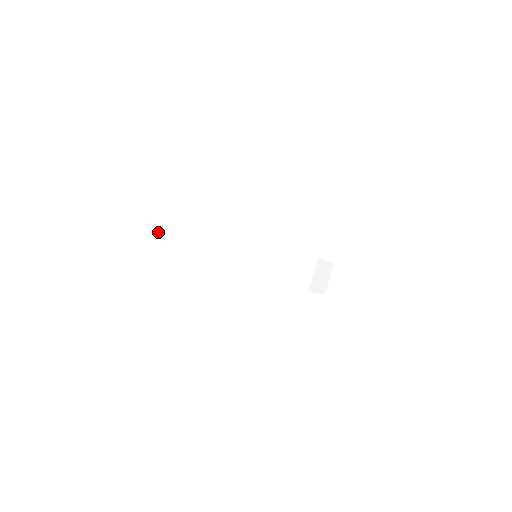
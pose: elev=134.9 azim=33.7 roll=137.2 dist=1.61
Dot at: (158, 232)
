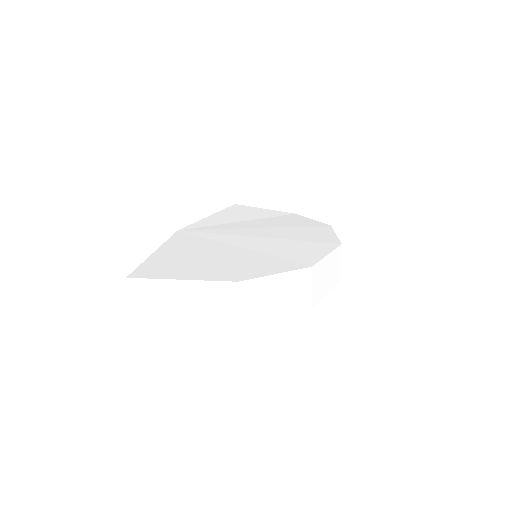
Dot at: (175, 312)
